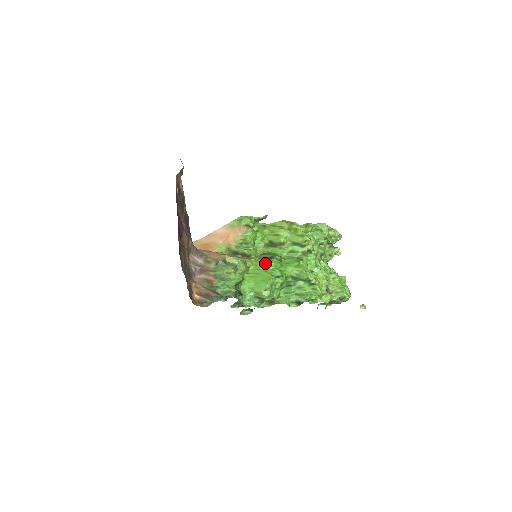
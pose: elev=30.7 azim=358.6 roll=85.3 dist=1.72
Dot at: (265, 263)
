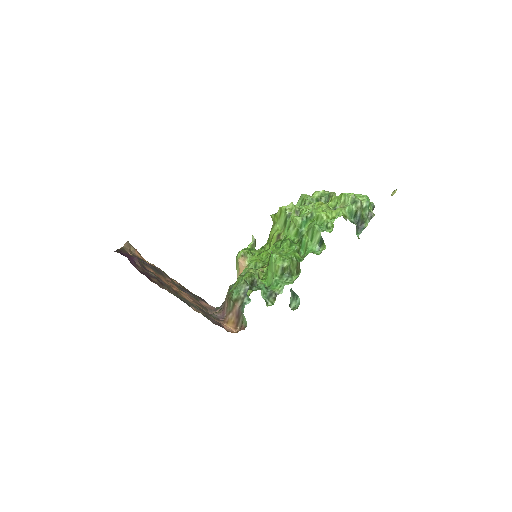
Dot at: occluded
